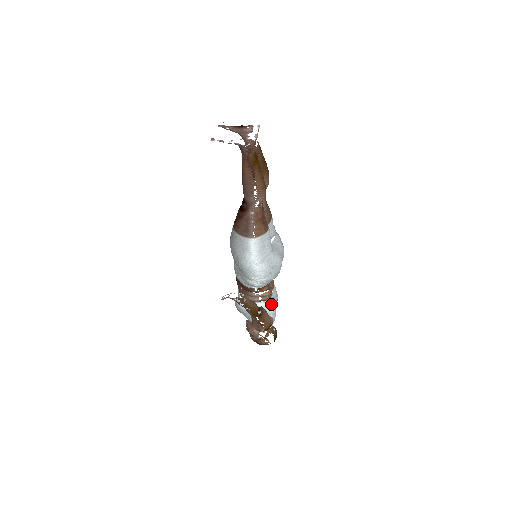
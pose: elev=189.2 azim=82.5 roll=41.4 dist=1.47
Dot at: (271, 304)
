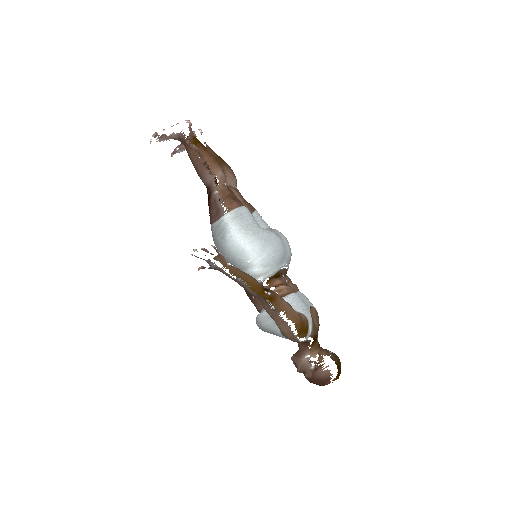
Dot at: (295, 299)
